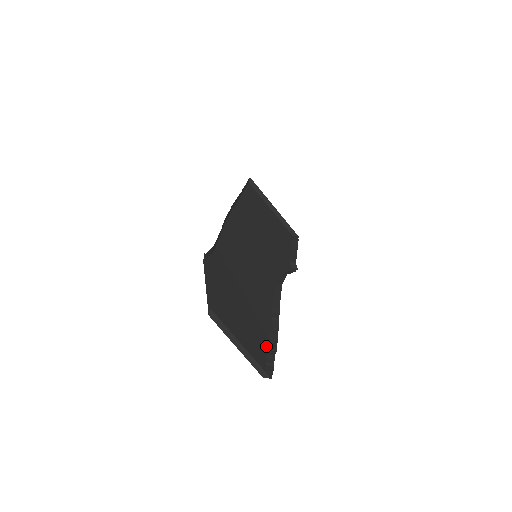
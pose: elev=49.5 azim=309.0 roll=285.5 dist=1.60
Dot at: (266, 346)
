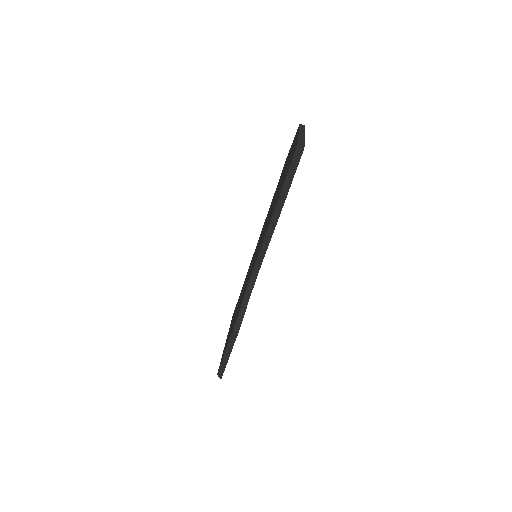
Dot at: (284, 183)
